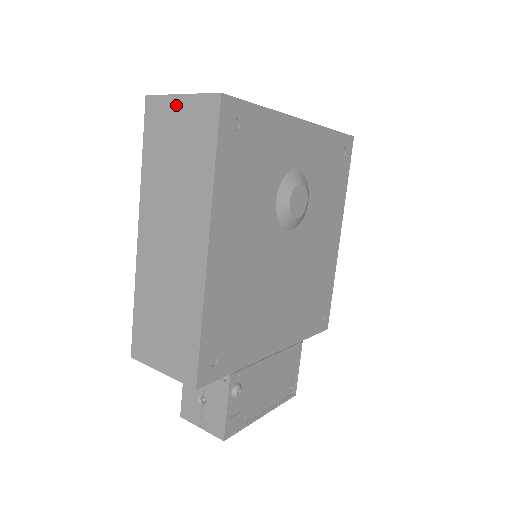
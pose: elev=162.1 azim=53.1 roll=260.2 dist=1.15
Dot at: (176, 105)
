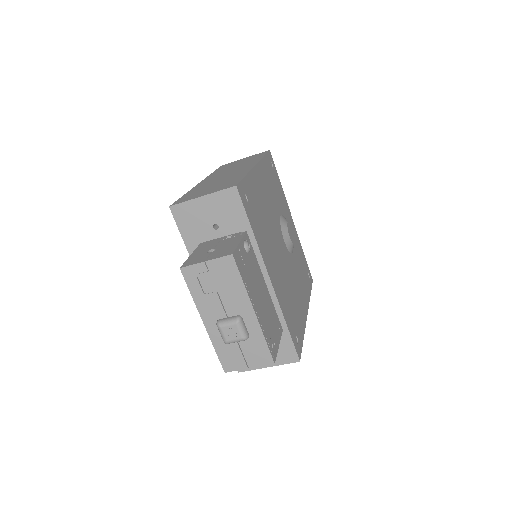
Dot at: occluded
